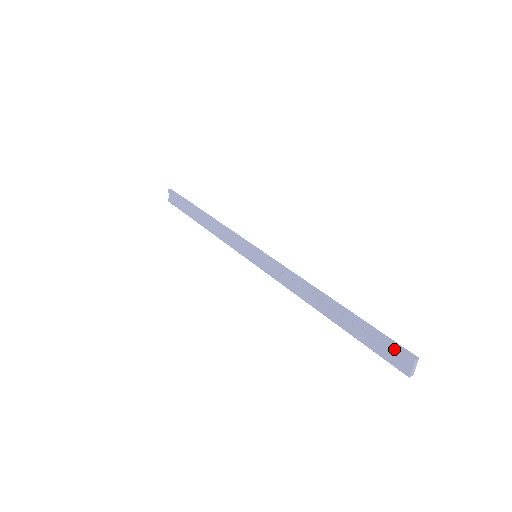
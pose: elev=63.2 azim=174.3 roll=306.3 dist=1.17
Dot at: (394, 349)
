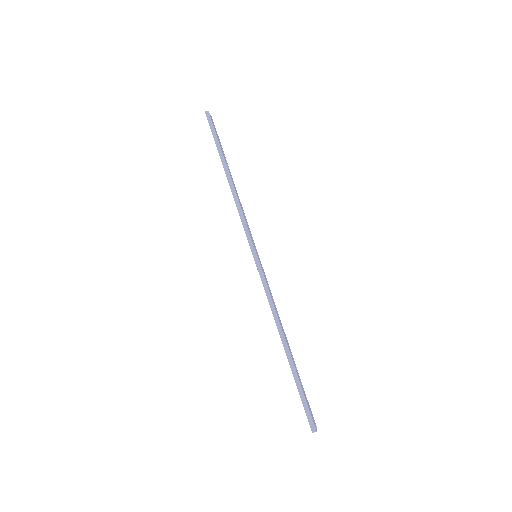
Dot at: (306, 415)
